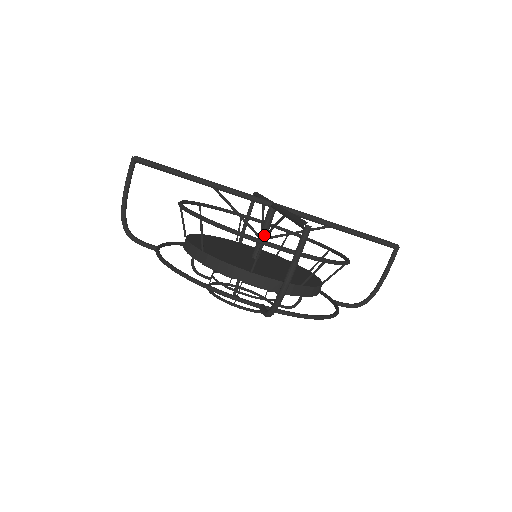
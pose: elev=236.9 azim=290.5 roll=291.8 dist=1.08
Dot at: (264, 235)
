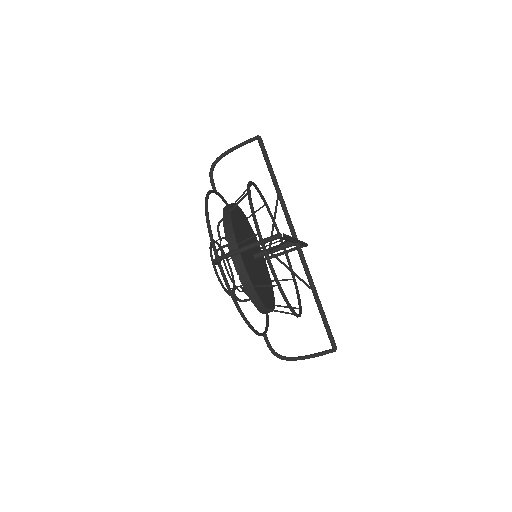
Dot at: (272, 248)
